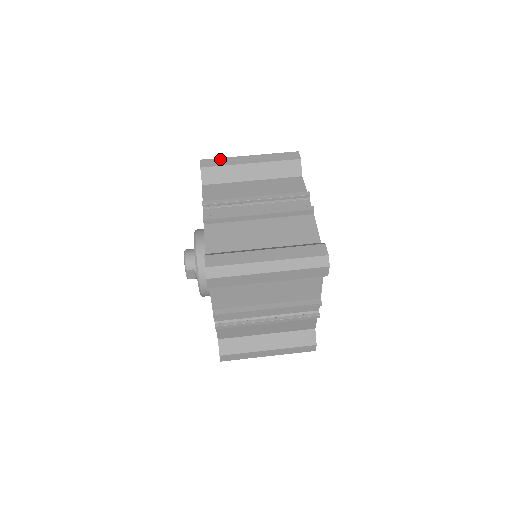
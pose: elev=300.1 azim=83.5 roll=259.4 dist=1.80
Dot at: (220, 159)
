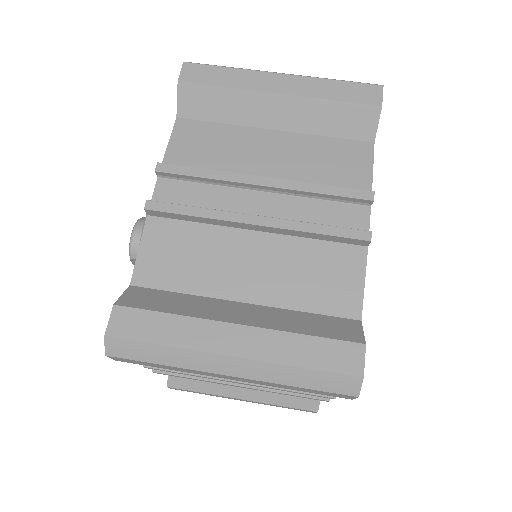
Dot at: (222, 69)
